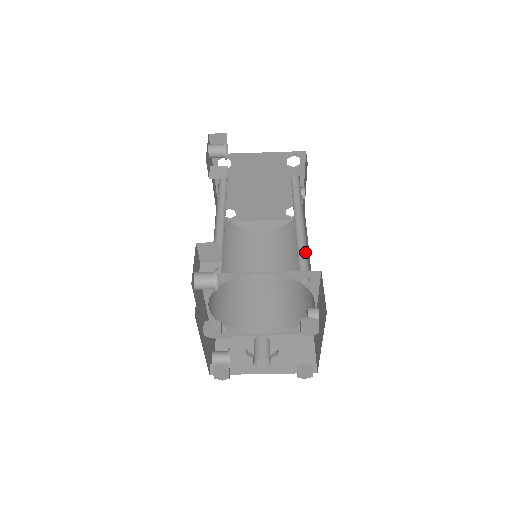
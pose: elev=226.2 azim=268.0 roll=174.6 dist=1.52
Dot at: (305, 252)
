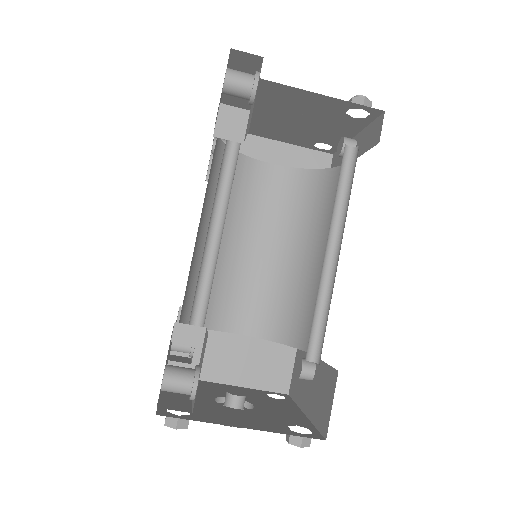
Dot at: (325, 309)
